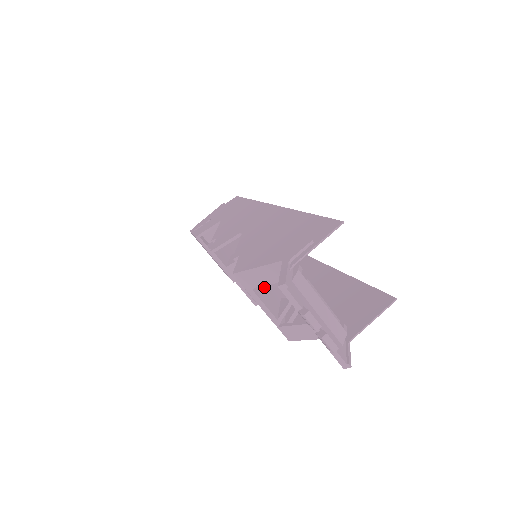
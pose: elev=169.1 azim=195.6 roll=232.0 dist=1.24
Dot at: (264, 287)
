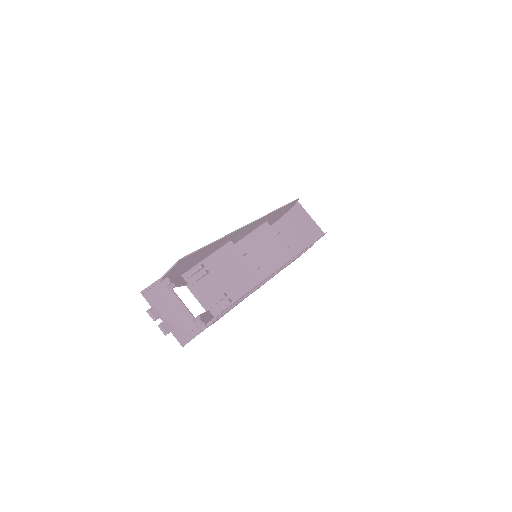
Dot at: (208, 284)
